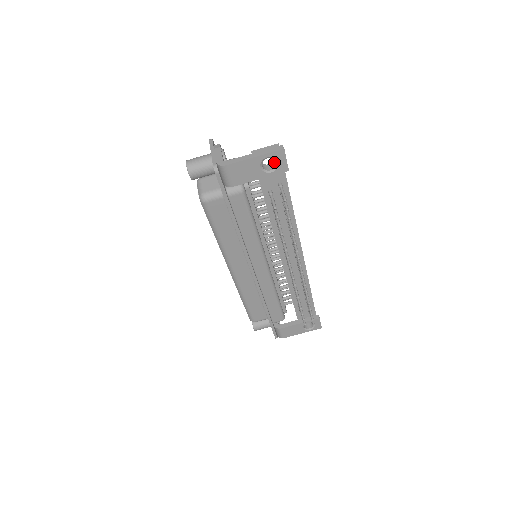
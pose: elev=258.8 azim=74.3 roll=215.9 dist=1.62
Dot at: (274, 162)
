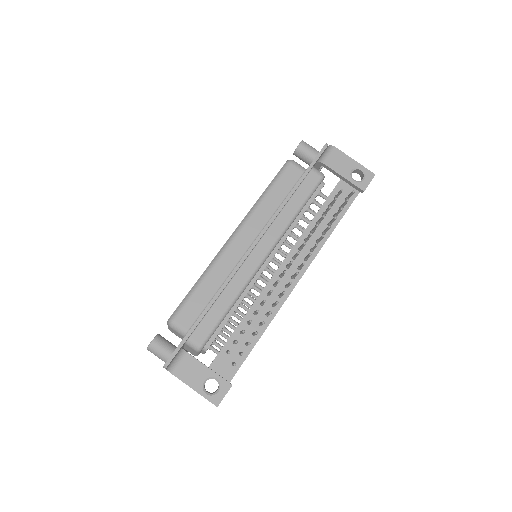
Dot at: occluded
